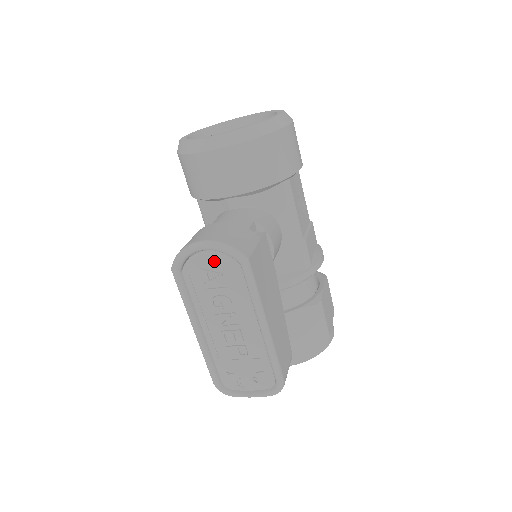
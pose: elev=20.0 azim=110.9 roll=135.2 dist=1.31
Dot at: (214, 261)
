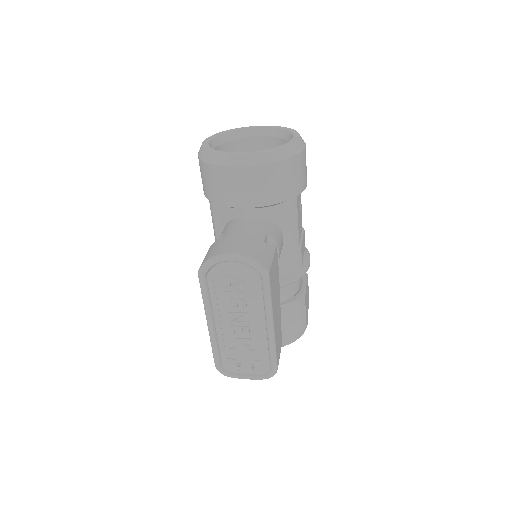
Dot at: (238, 271)
